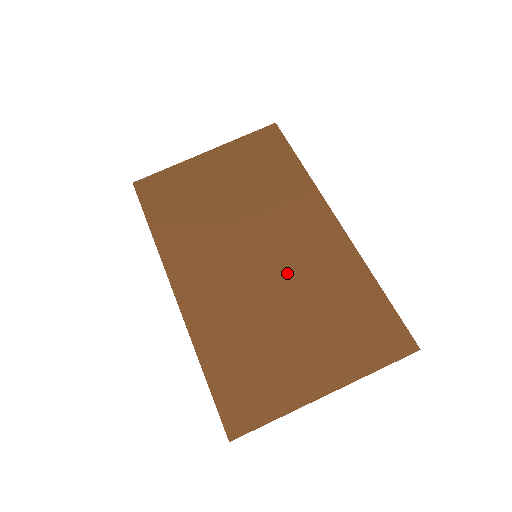
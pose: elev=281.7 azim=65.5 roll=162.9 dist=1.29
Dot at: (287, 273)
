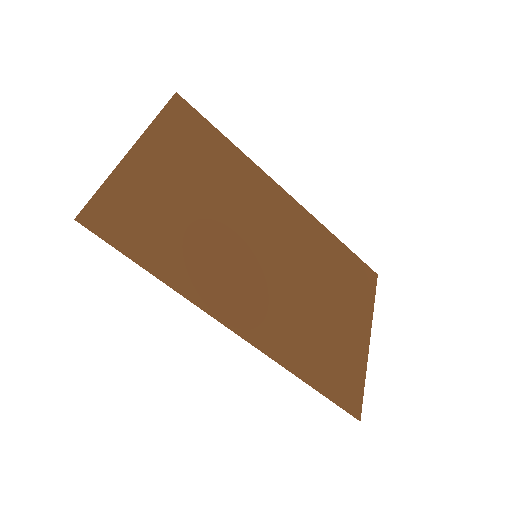
Dot at: (296, 260)
